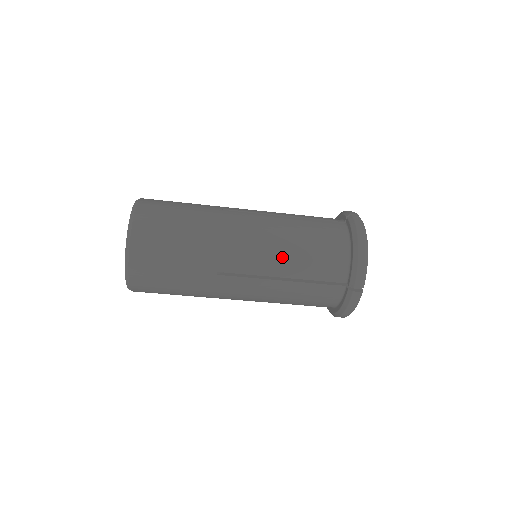
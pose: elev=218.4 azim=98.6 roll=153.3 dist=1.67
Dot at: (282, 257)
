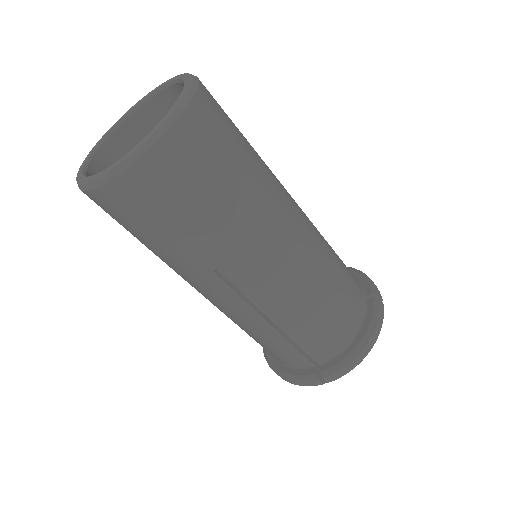
Dot at: occluded
